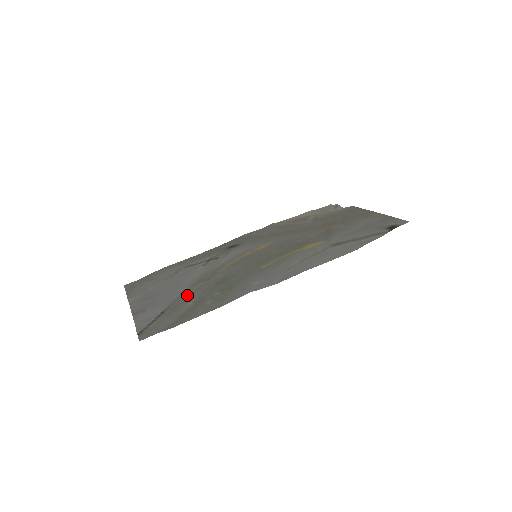
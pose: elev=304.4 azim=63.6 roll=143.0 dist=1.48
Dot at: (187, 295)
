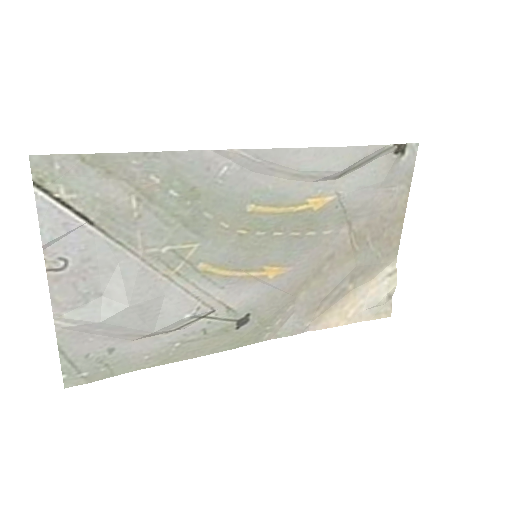
Dot at: (136, 233)
